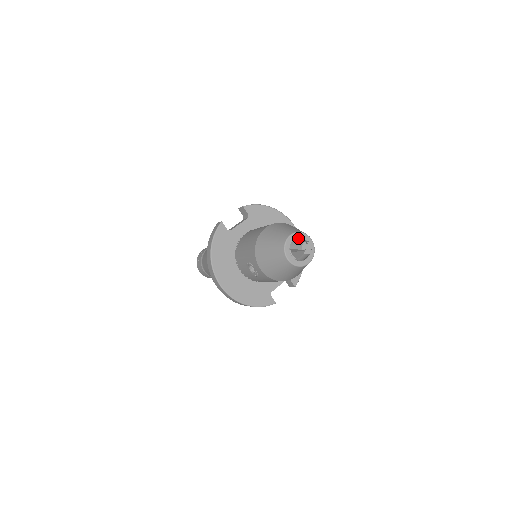
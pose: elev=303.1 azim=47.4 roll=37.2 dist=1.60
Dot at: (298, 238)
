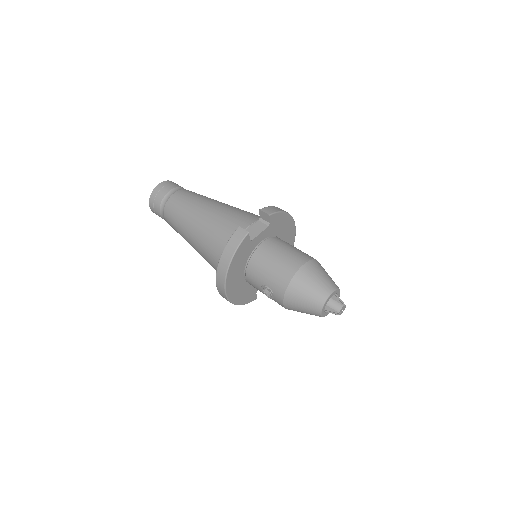
Dot at: (334, 294)
